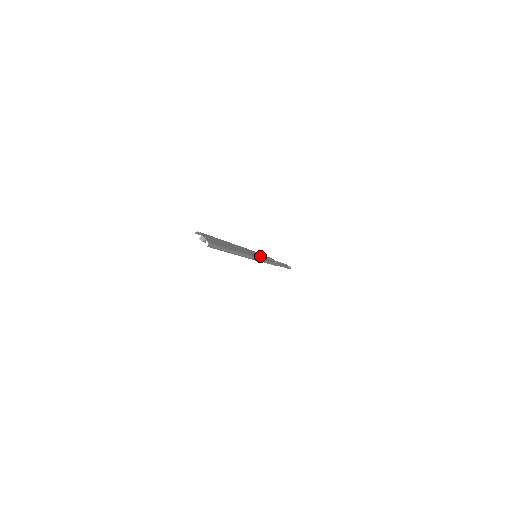
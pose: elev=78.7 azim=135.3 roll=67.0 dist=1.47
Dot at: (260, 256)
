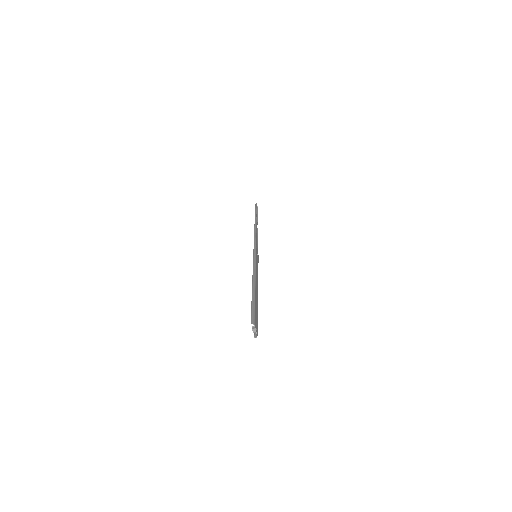
Dot at: occluded
